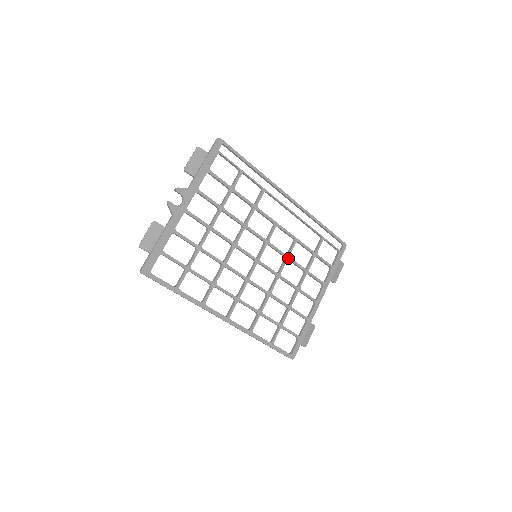
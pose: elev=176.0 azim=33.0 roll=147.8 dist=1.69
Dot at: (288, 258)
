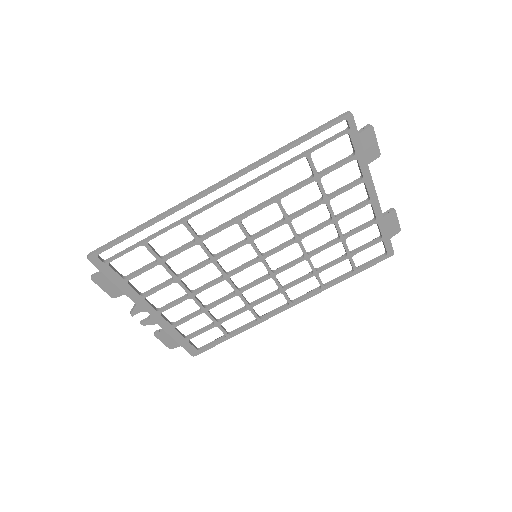
Dot at: (289, 220)
